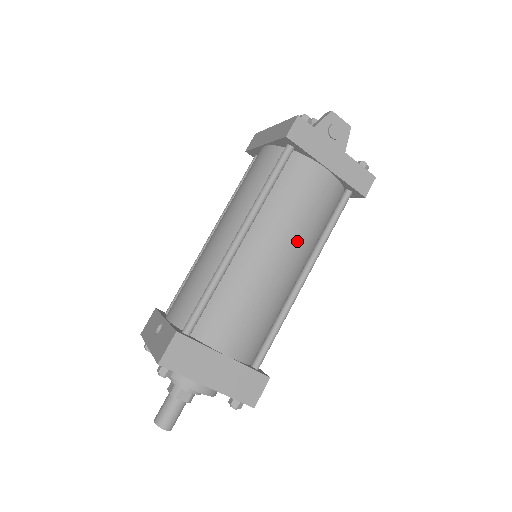
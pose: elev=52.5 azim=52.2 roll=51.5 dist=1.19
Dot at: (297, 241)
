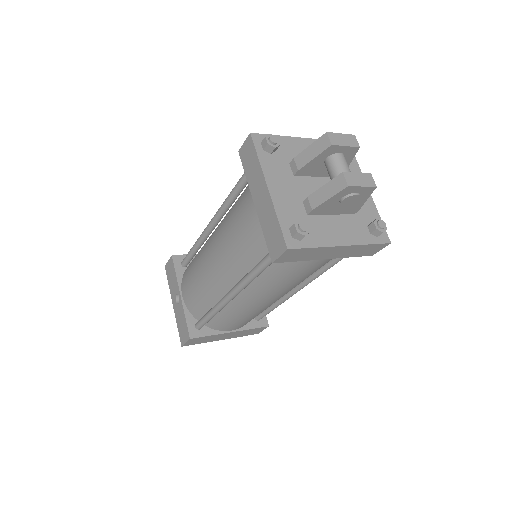
Dot at: (290, 289)
